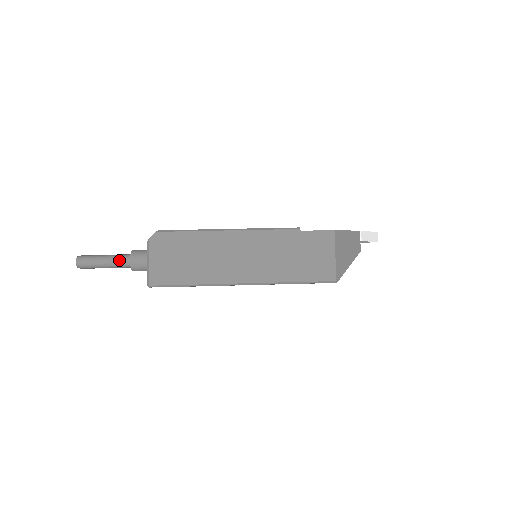
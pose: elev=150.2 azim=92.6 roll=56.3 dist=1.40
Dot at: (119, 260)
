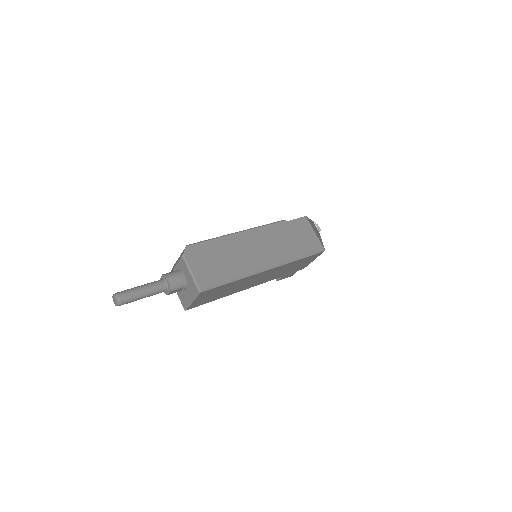
Dot at: (156, 285)
